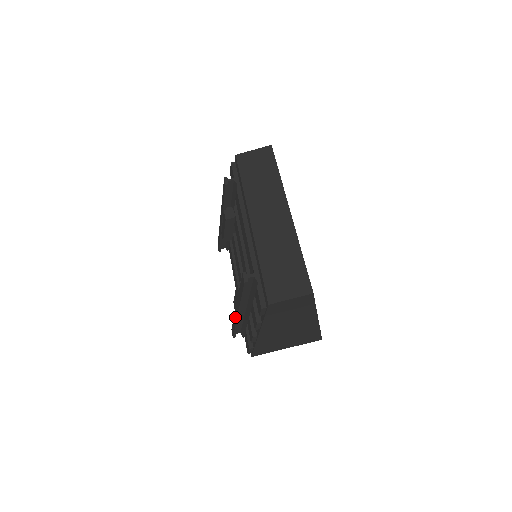
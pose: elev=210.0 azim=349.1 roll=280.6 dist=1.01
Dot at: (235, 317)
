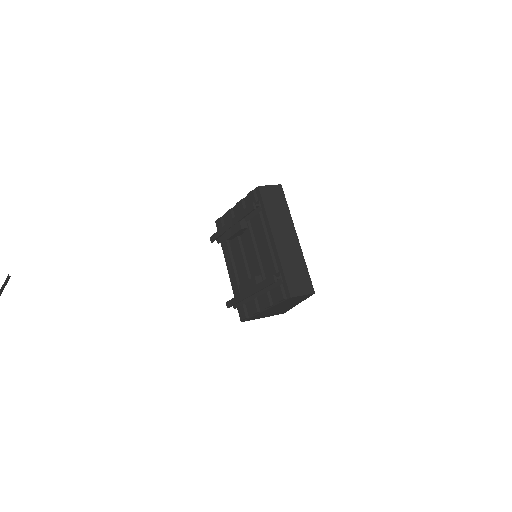
Dot at: (241, 297)
